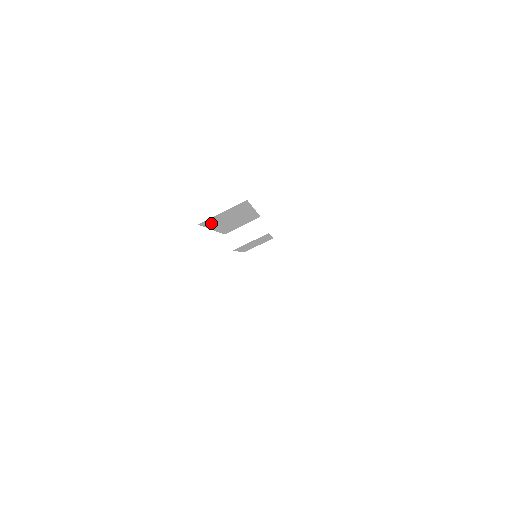
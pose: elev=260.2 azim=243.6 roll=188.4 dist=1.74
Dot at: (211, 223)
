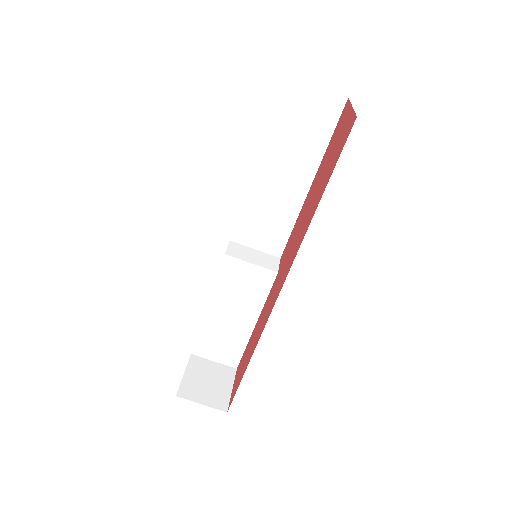
Dot at: (283, 115)
